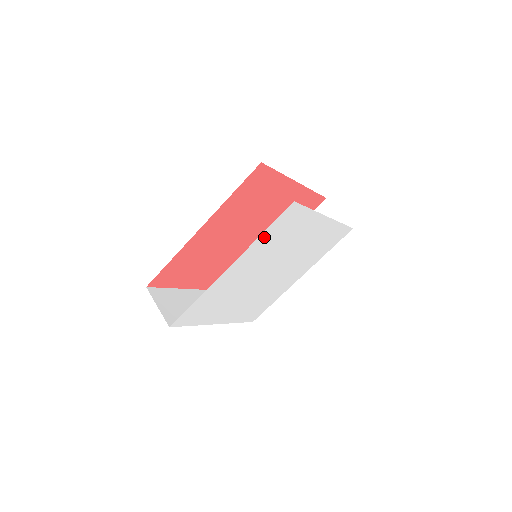
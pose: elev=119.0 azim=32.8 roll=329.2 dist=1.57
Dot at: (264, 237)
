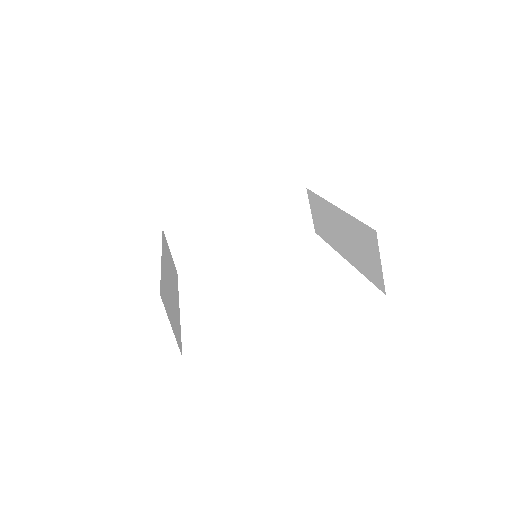
Dot at: occluded
